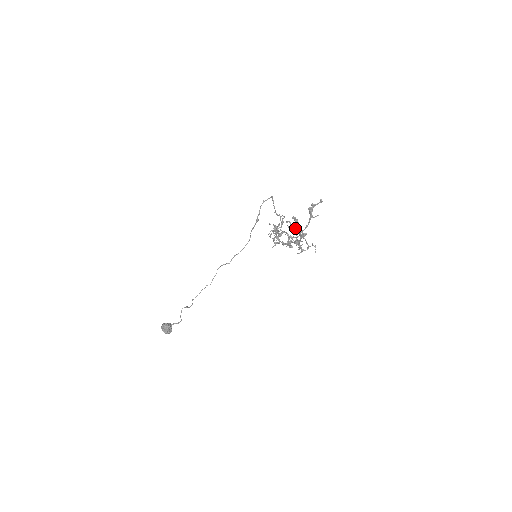
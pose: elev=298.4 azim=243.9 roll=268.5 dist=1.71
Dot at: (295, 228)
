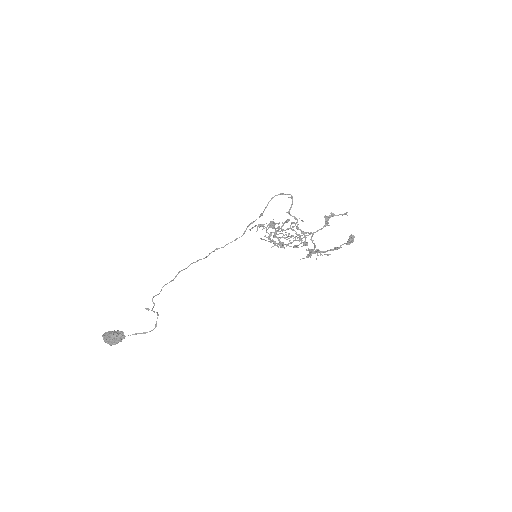
Dot at: (305, 233)
